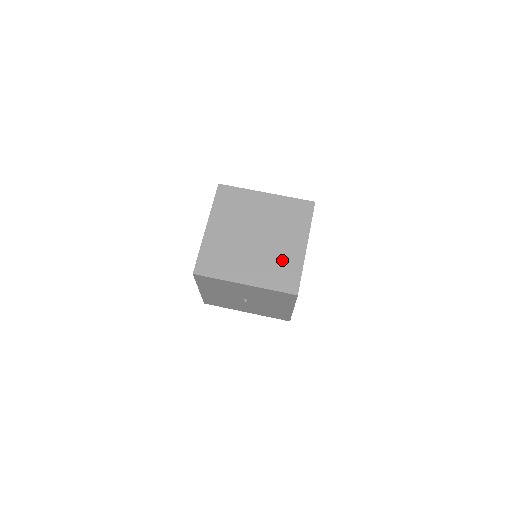
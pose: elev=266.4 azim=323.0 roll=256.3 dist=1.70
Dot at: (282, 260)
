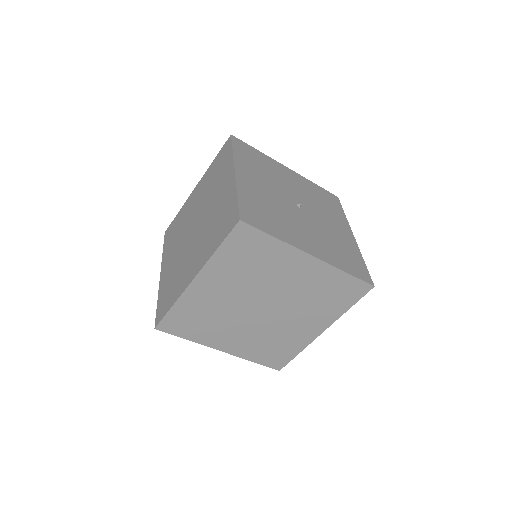
Dot at: (282, 339)
